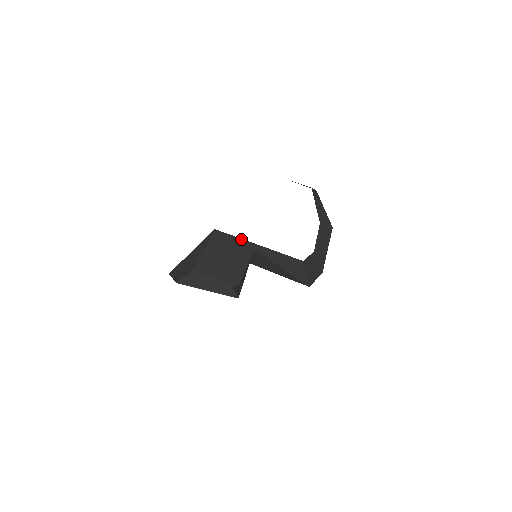
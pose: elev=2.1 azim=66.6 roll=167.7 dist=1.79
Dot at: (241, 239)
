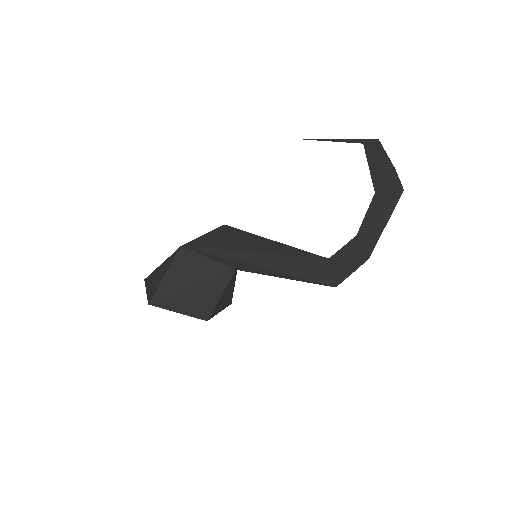
Dot at: (224, 250)
